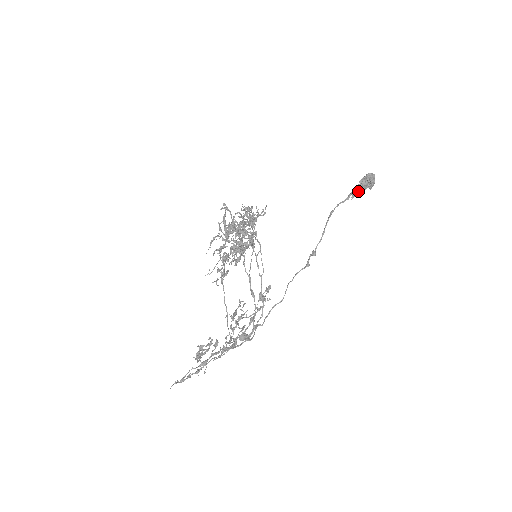
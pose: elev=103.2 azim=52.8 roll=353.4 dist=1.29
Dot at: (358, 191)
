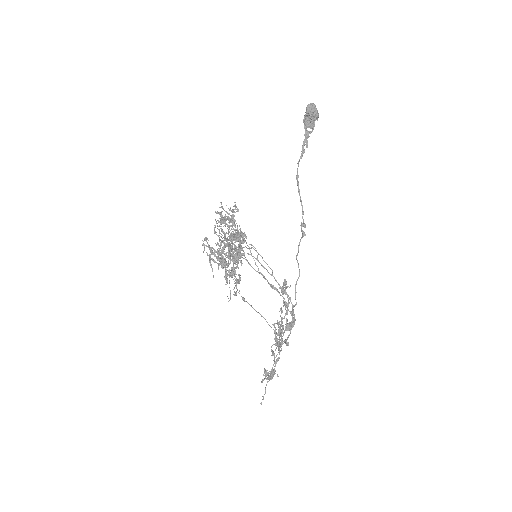
Dot at: (308, 135)
